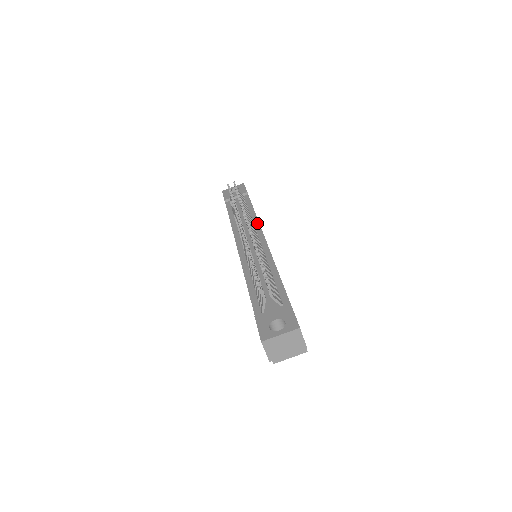
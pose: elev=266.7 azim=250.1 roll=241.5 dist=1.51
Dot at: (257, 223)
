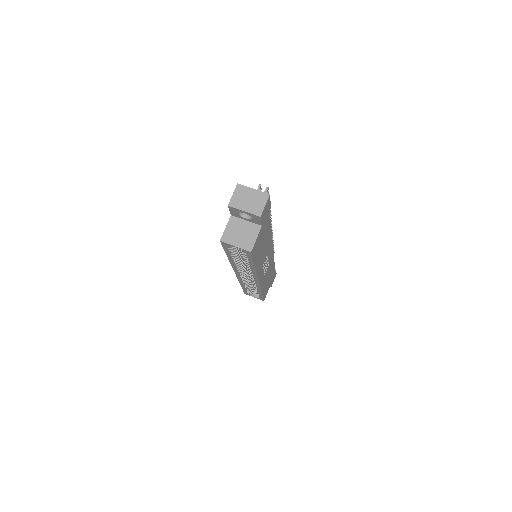
Dot at: occluded
